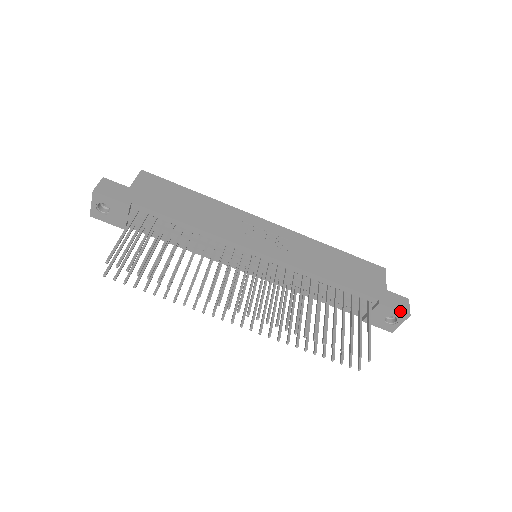
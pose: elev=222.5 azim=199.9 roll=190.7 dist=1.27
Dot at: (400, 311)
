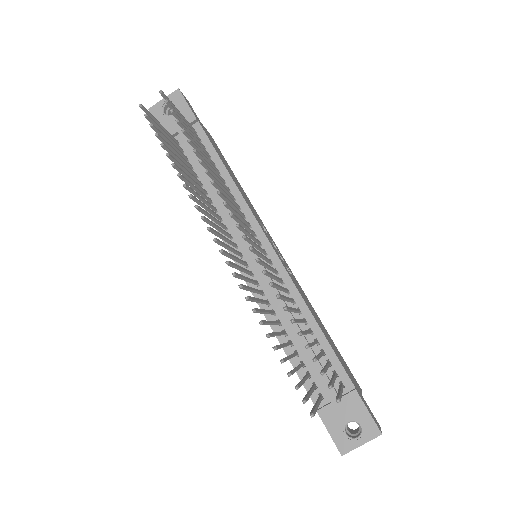
Dot at: (373, 418)
